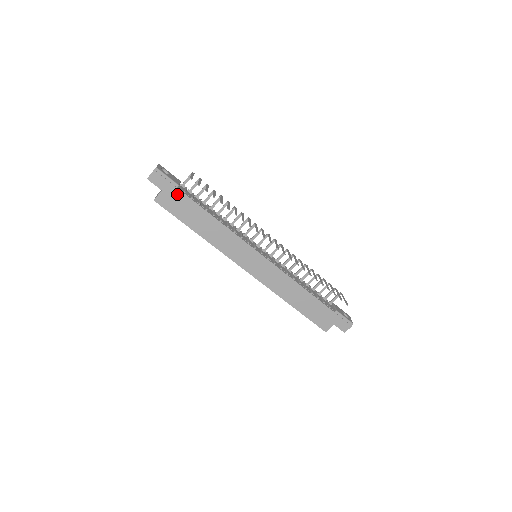
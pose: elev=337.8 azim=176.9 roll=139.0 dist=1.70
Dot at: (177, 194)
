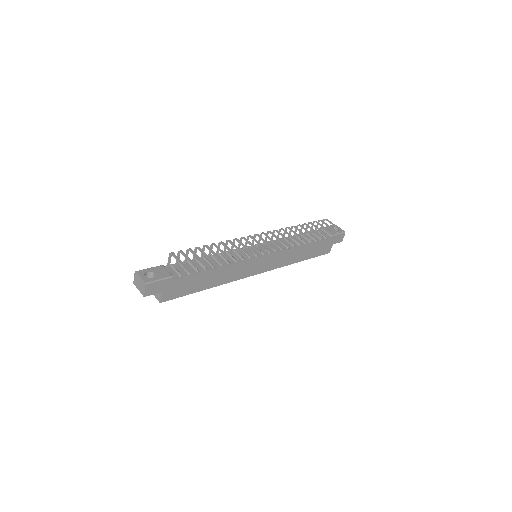
Dot at: (176, 283)
